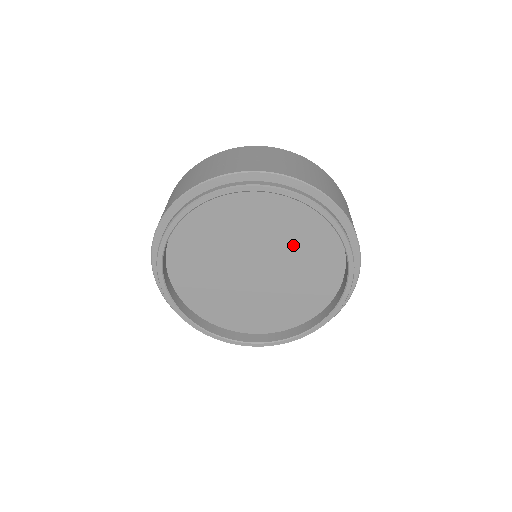
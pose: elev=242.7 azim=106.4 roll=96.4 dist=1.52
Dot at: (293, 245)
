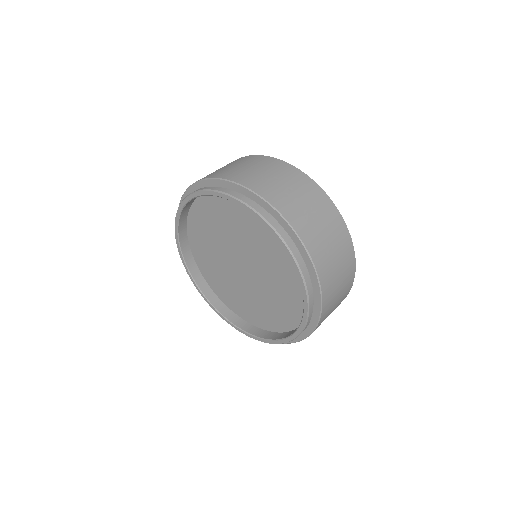
Dot at: (275, 274)
